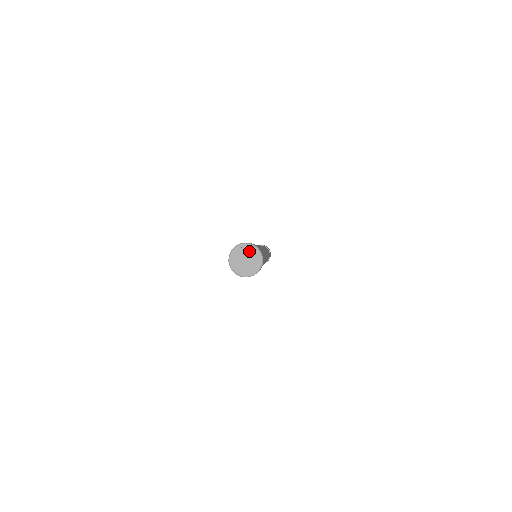
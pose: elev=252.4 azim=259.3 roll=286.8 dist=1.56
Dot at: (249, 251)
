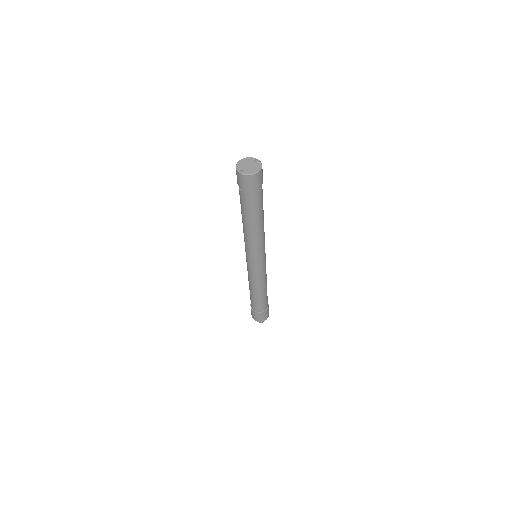
Dot at: (256, 164)
